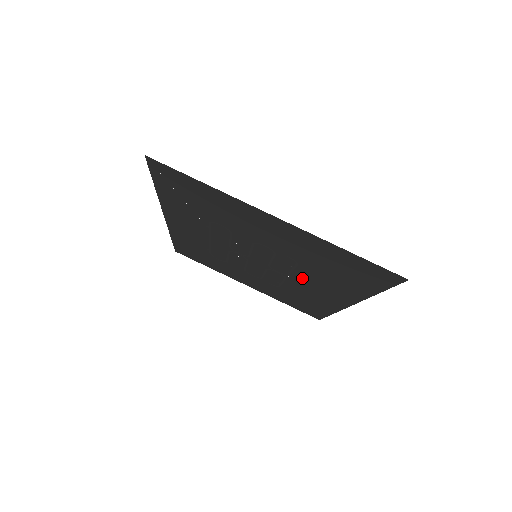
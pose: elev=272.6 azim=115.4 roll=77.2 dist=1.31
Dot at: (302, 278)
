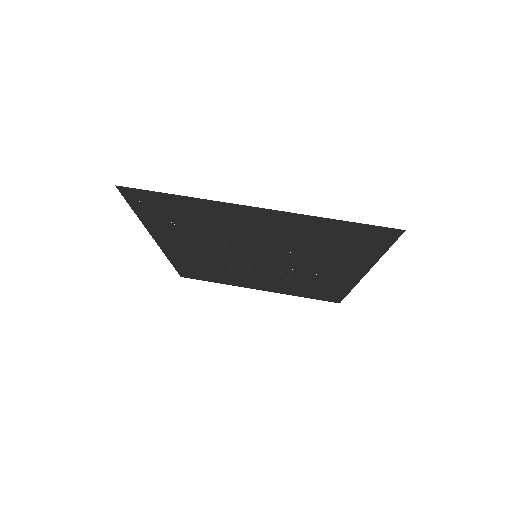
Dot at: (306, 264)
